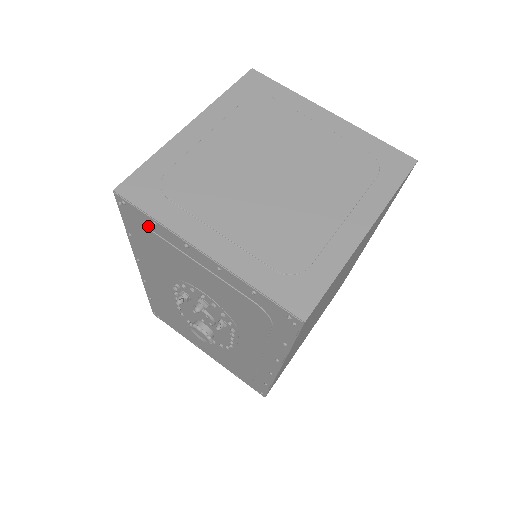
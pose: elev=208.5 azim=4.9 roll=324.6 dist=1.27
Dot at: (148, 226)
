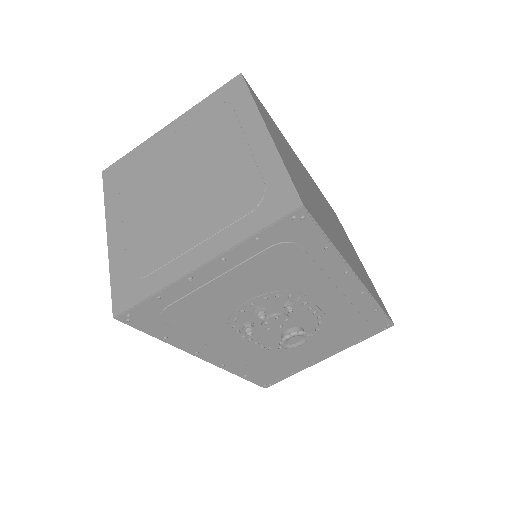
Dot at: (160, 308)
